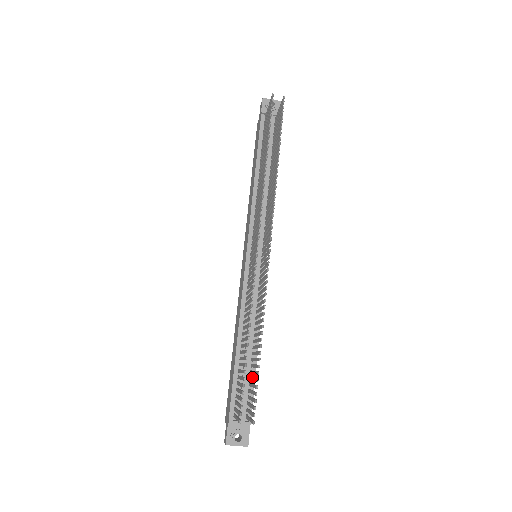
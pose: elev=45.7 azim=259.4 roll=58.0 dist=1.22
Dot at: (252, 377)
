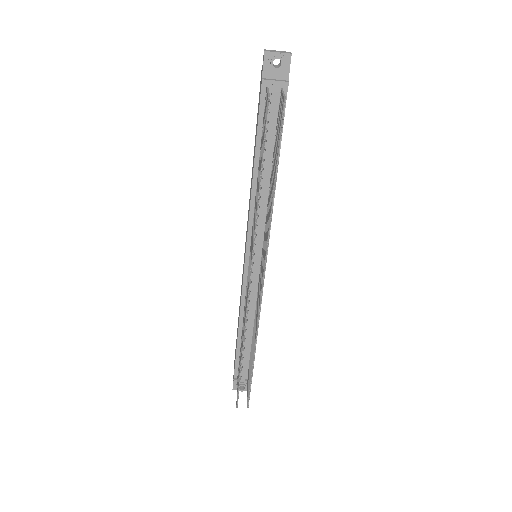
Dot at: (250, 364)
